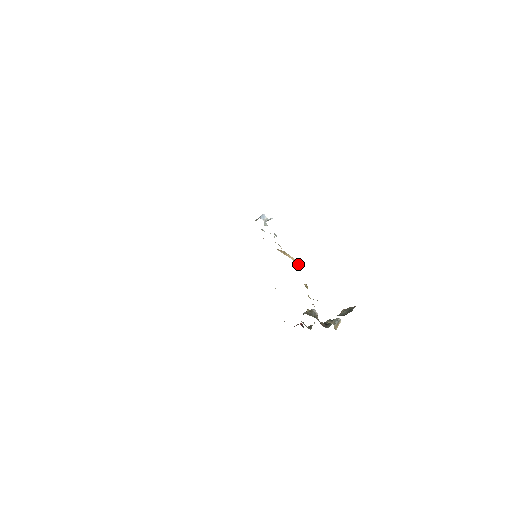
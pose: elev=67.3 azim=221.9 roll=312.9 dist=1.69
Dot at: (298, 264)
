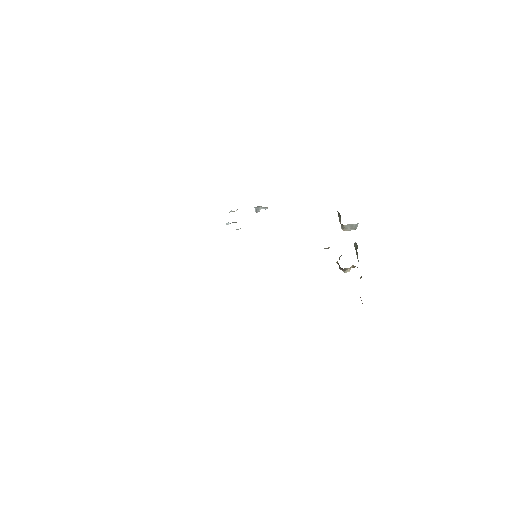
Dot at: occluded
